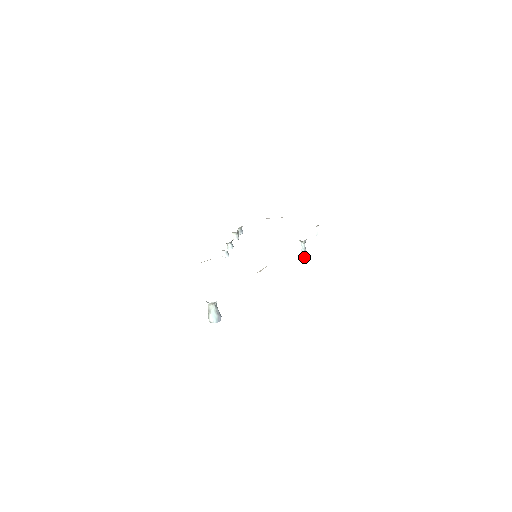
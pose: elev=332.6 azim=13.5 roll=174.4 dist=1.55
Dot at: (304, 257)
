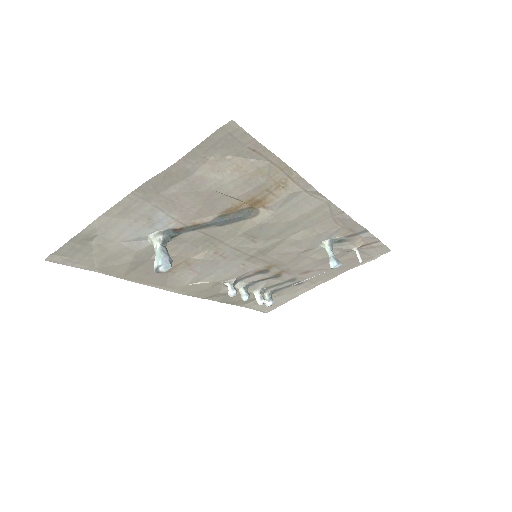
Dot at: (335, 265)
